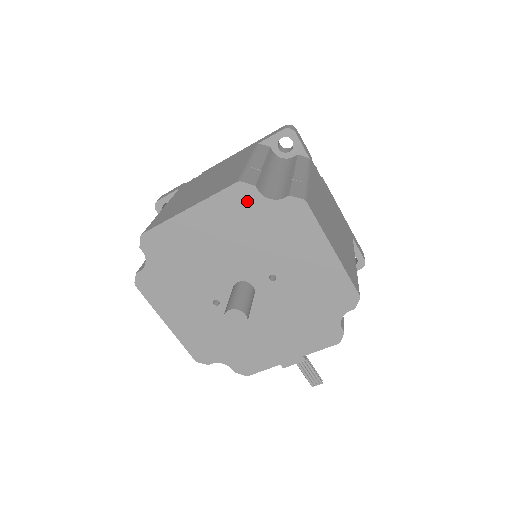
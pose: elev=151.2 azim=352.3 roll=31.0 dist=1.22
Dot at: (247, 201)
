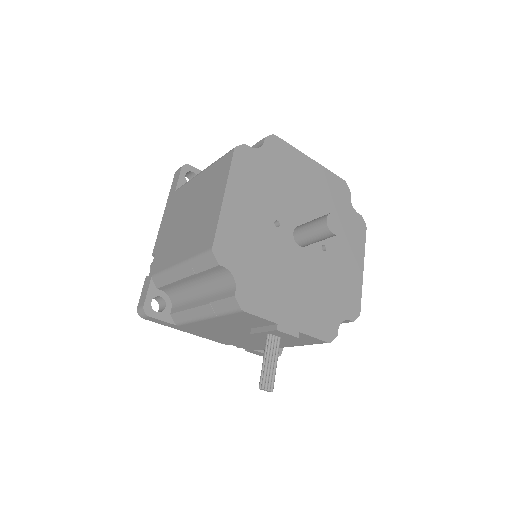
Dot at: (342, 193)
